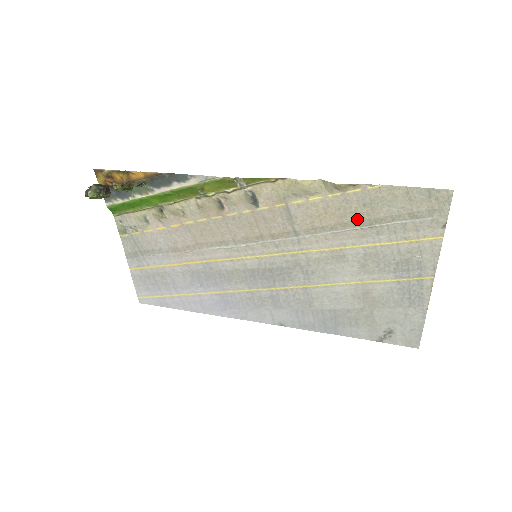
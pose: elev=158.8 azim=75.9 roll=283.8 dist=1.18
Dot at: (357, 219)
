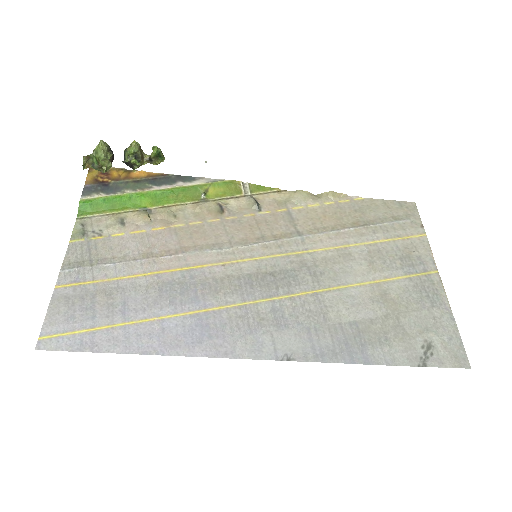
Dot at: (353, 221)
